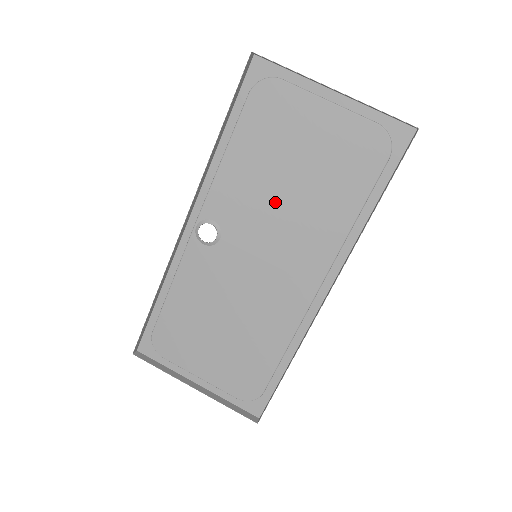
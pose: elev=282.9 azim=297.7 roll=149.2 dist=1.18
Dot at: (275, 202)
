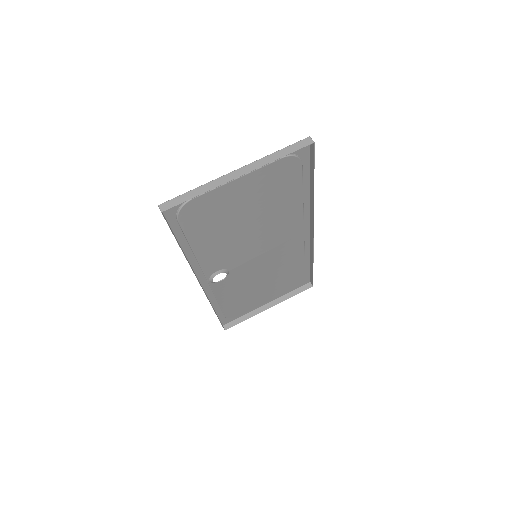
Dot at: (247, 235)
